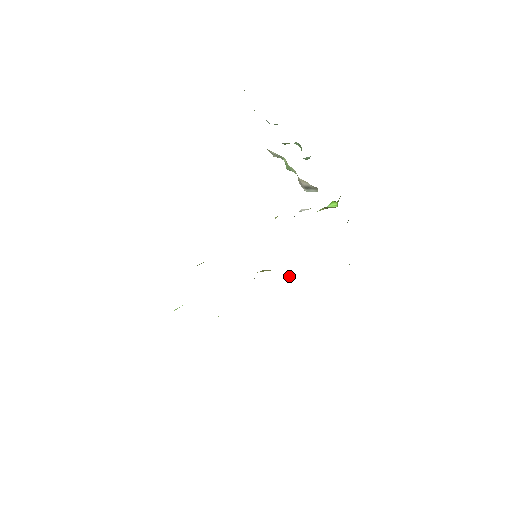
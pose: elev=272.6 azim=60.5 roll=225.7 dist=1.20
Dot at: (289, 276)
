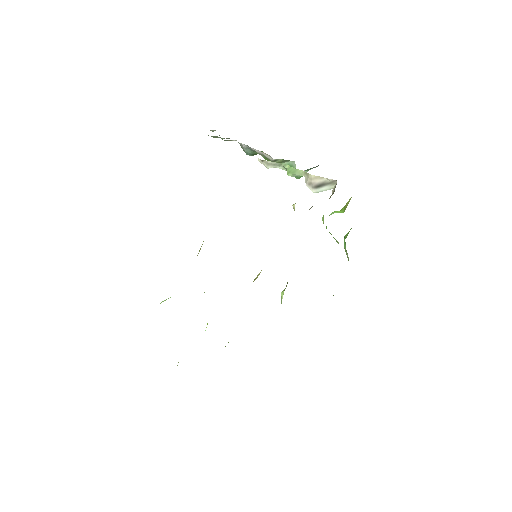
Dot at: occluded
